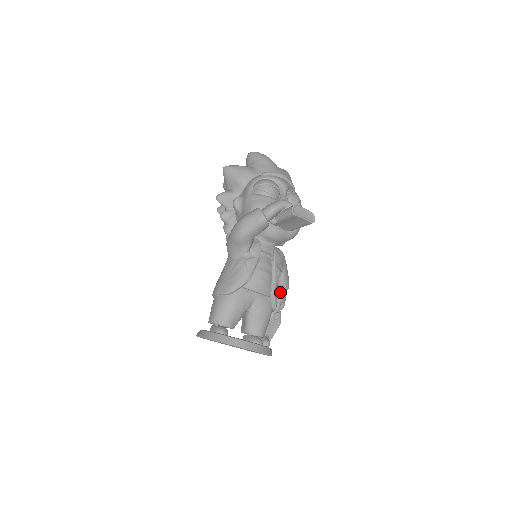
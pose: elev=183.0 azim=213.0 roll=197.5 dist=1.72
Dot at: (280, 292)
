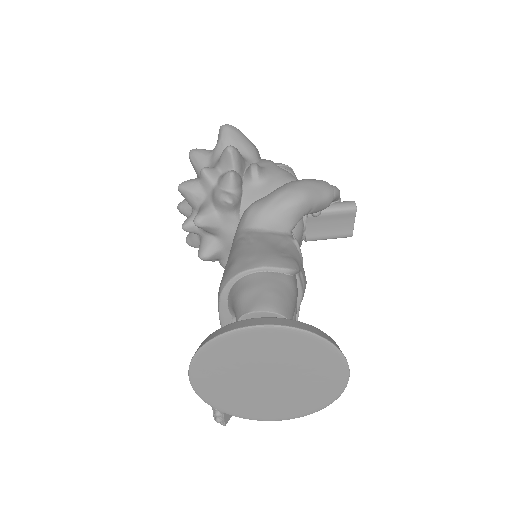
Dot at: occluded
